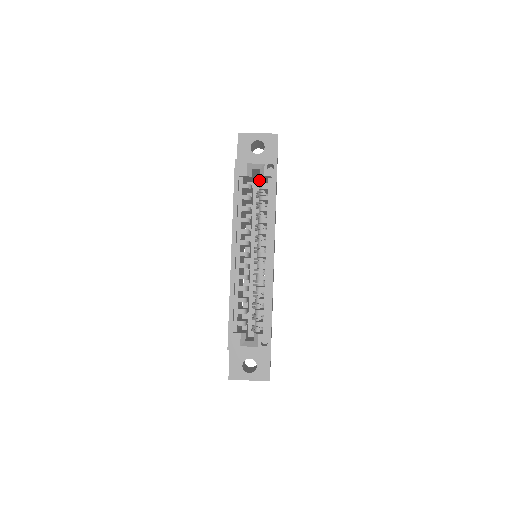
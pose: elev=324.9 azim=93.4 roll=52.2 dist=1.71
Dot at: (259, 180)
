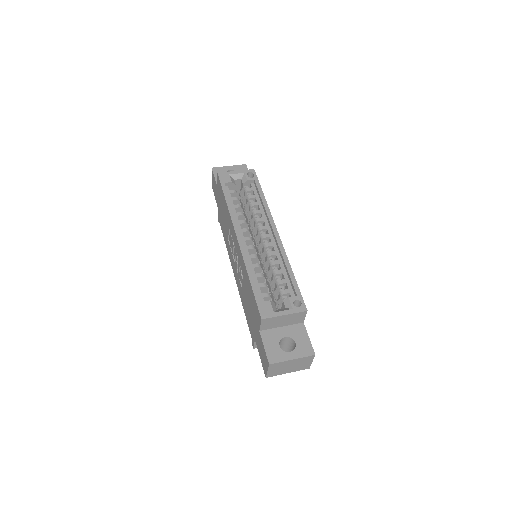
Dot at: (242, 189)
